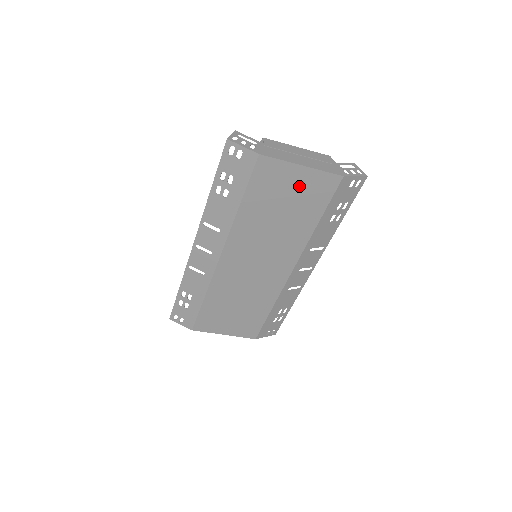
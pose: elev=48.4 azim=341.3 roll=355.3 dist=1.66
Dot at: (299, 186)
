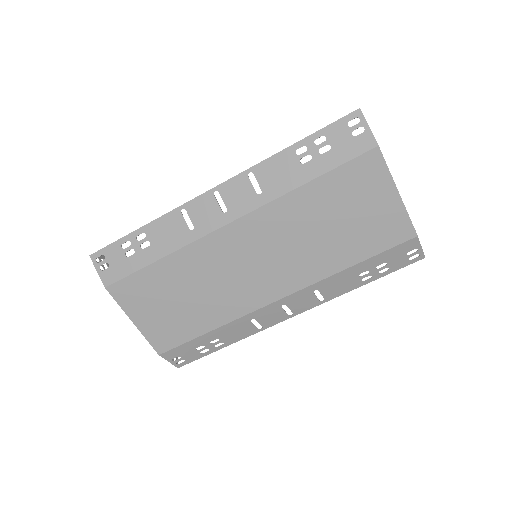
Dot at: (376, 211)
